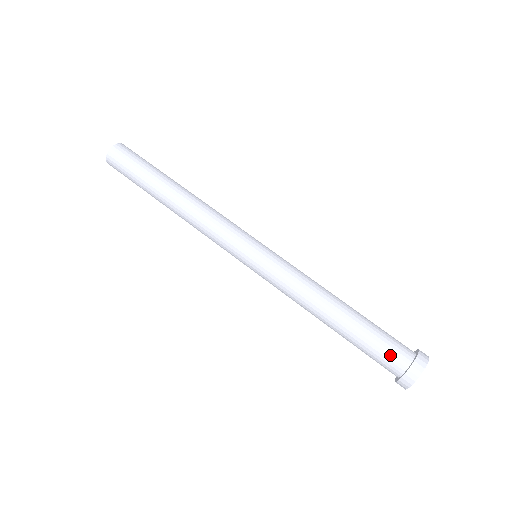
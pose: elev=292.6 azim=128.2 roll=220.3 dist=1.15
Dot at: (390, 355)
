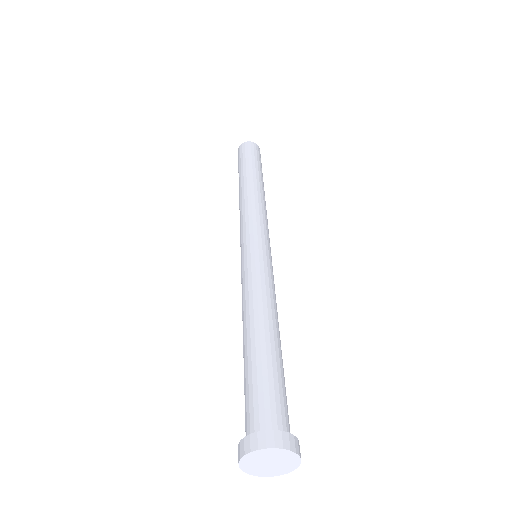
Dot at: (265, 405)
